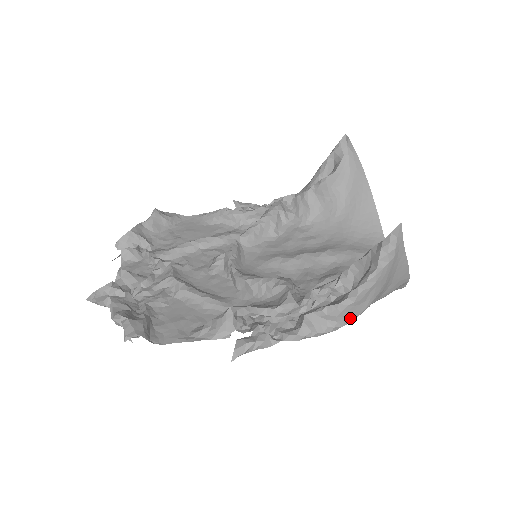
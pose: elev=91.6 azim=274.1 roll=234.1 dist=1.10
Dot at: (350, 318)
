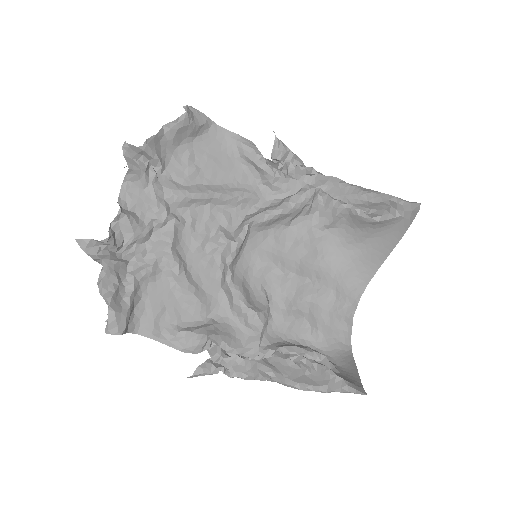
Dot at: occluded
